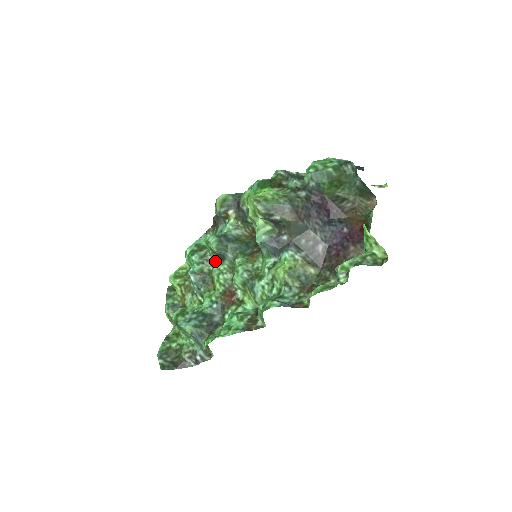
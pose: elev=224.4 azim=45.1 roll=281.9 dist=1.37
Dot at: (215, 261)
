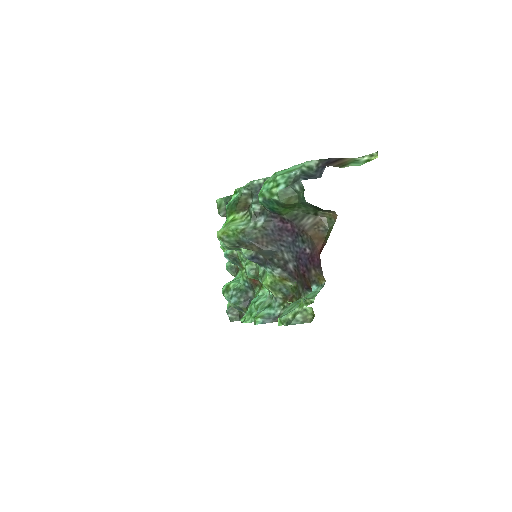
Dot at: occluded
